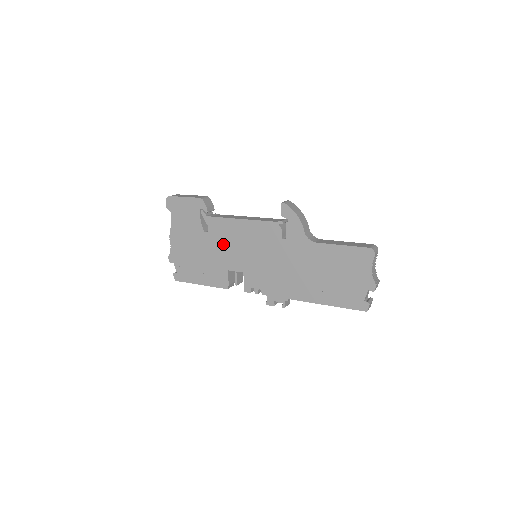
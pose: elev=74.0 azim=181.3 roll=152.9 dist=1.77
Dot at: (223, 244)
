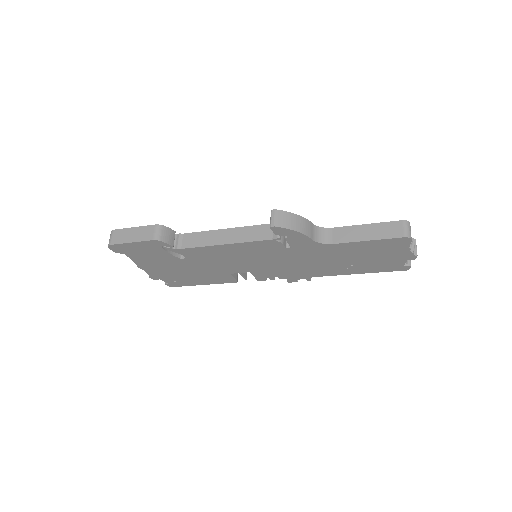
Dot at: (211, 262)
